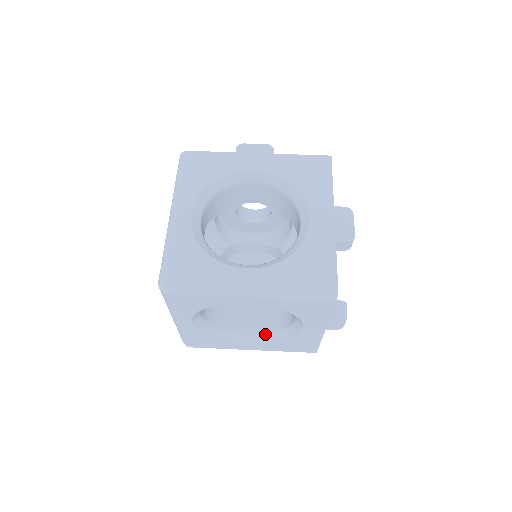
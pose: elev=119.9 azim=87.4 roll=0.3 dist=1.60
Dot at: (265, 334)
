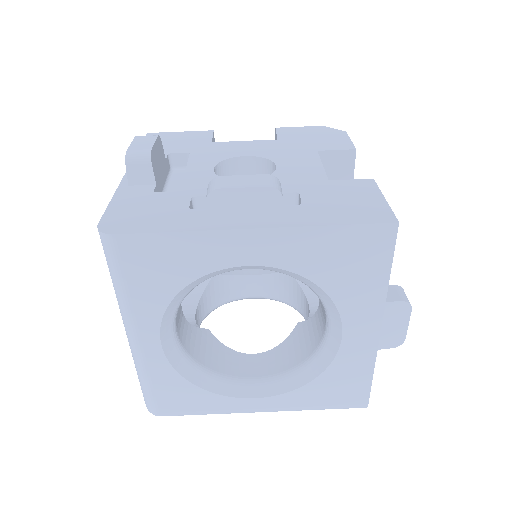
Dot at: (272, 299)
